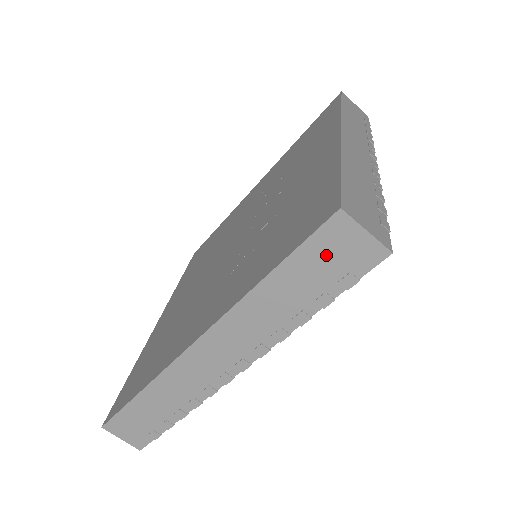
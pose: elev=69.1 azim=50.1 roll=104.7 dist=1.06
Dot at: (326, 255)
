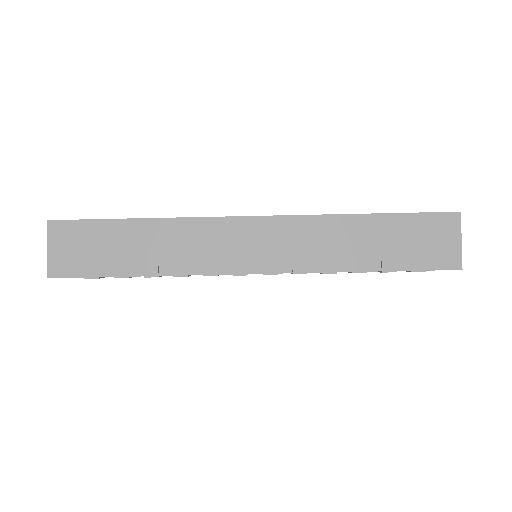
Dot at: (423, 234)
